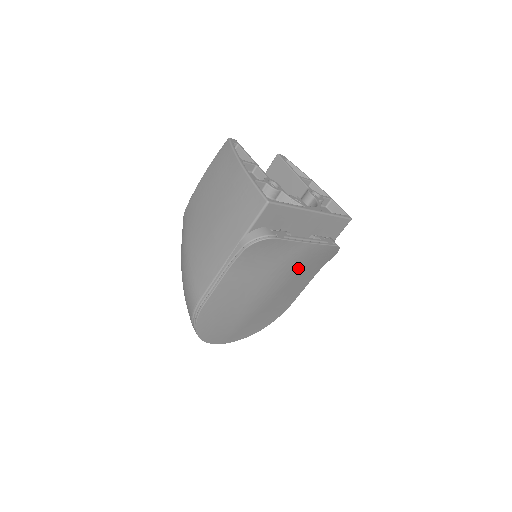
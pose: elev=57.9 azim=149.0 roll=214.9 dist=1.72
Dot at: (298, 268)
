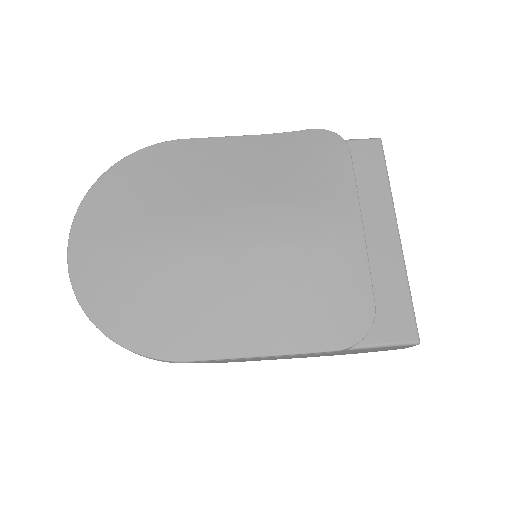
Dot at: (300, 256)
